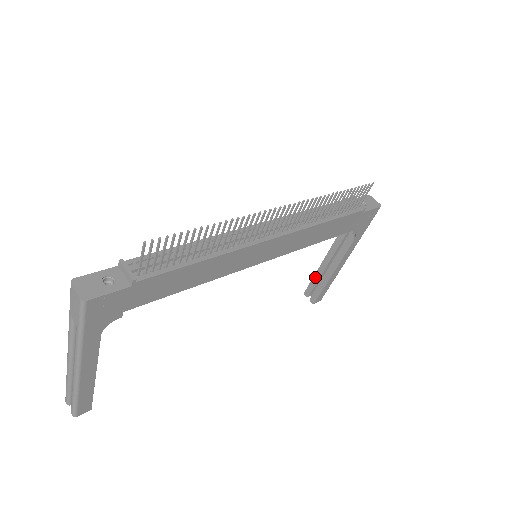
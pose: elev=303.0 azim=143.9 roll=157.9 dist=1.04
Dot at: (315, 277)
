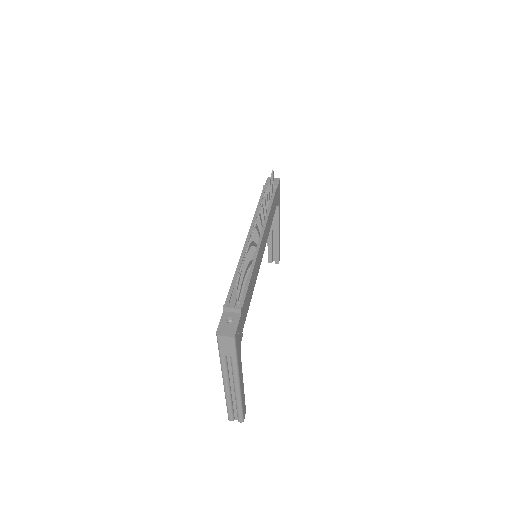
Dot at: (269, 247)
